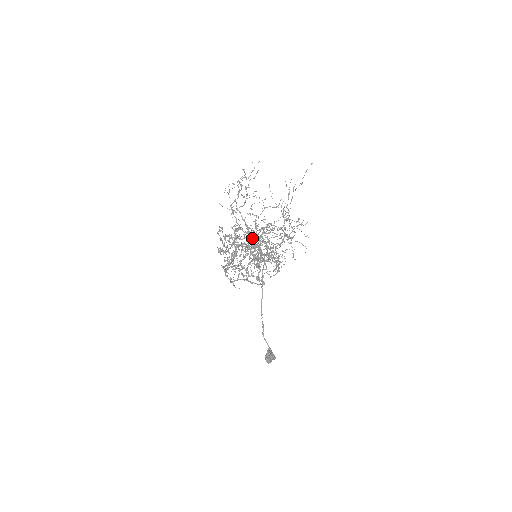
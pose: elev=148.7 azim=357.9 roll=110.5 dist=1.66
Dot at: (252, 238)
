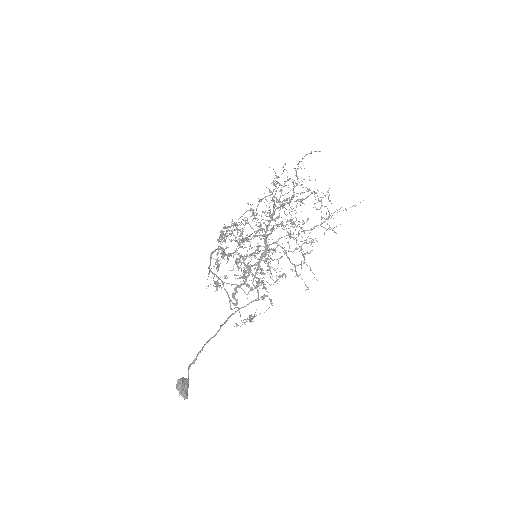
Dot at: occluded
